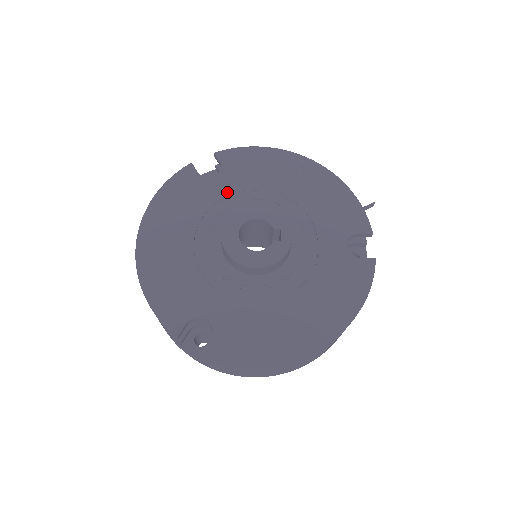
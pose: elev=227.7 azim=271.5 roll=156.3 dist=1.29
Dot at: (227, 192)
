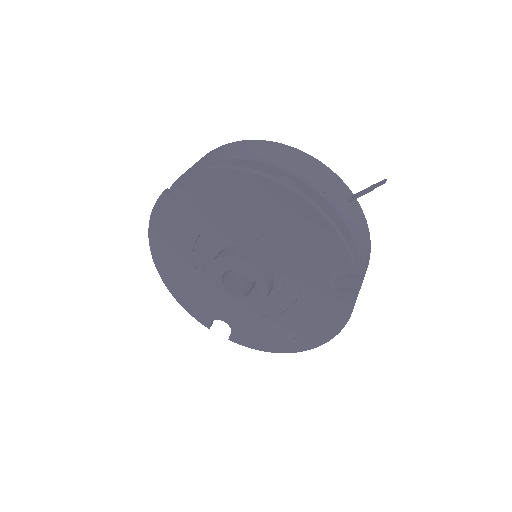
Dot at: (206, 224)
